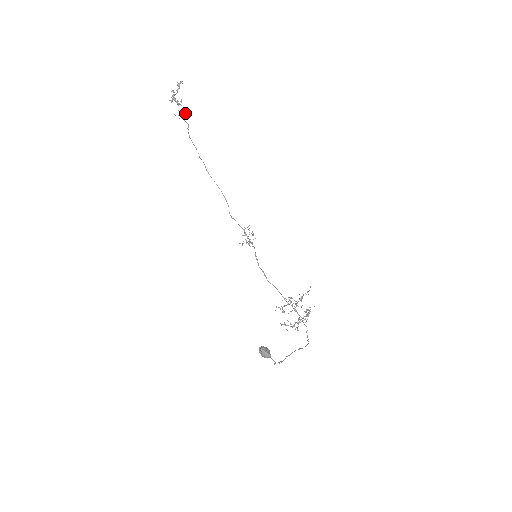
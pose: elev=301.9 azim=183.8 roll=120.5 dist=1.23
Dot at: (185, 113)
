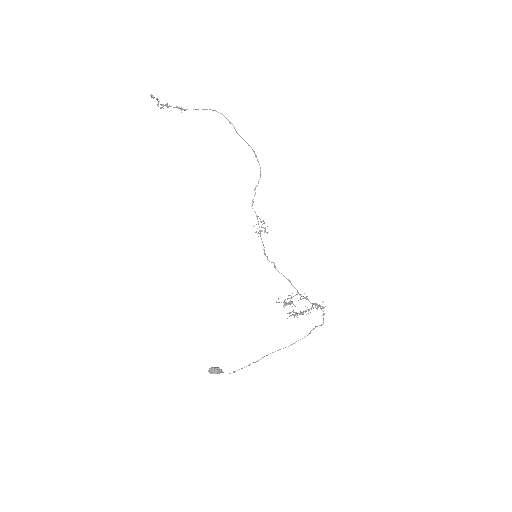
Dot at: (180, 108)
